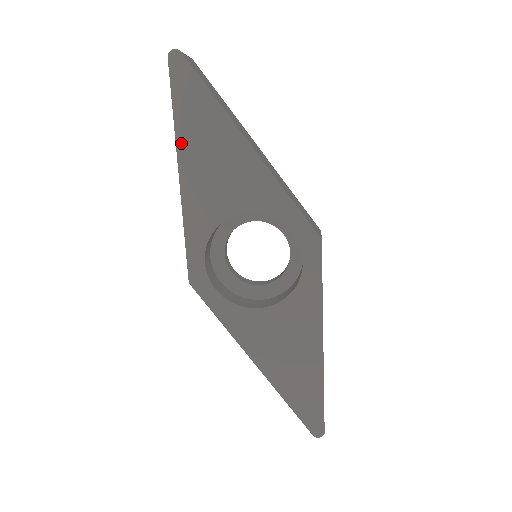
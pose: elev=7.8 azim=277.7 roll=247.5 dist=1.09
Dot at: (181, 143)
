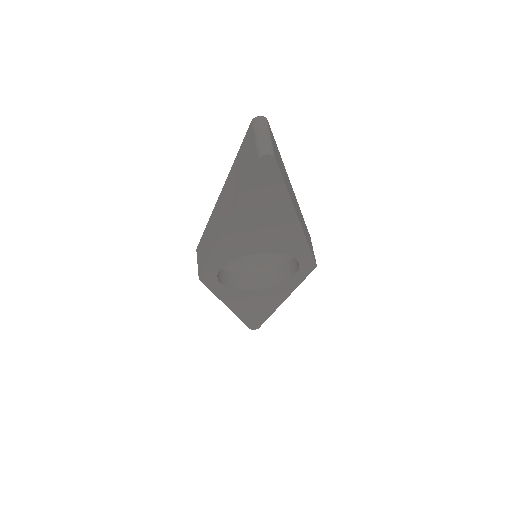
Dot at: (237, 213)
